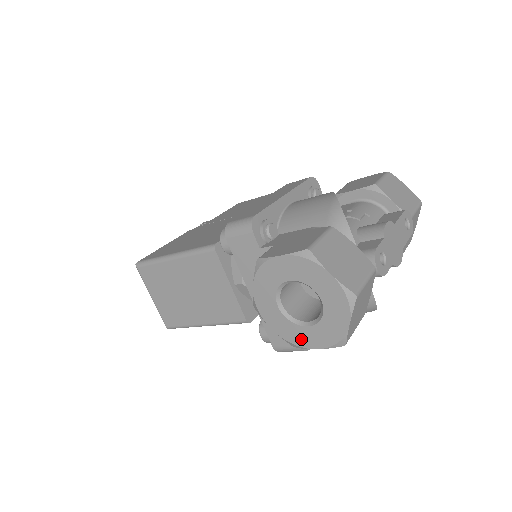
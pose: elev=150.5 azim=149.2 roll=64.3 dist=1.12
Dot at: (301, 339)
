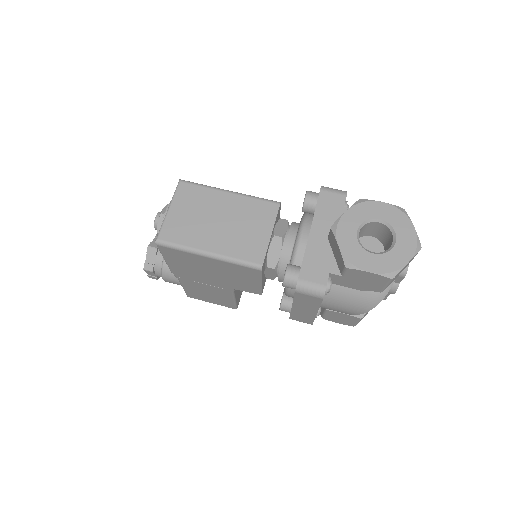
Dot at: (361, 261)
